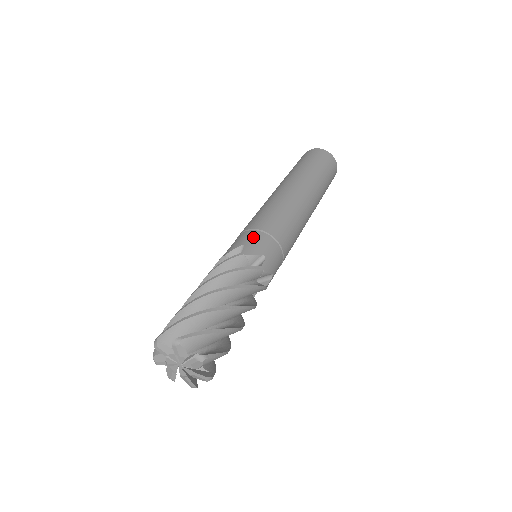
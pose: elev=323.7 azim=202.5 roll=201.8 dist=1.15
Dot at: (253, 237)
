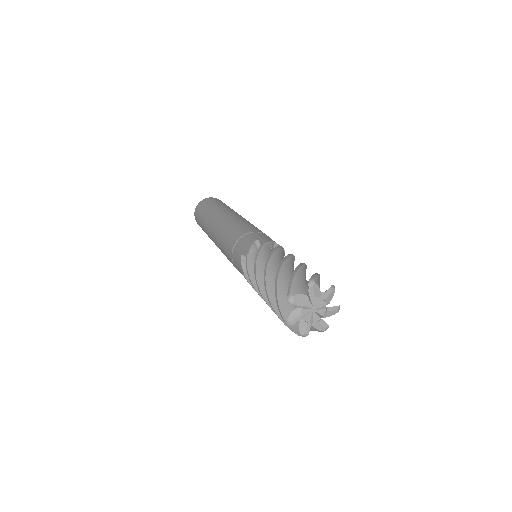
Dot at: (238, 248)
